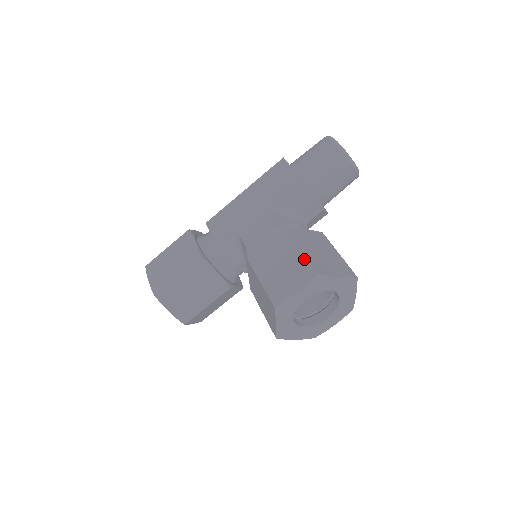
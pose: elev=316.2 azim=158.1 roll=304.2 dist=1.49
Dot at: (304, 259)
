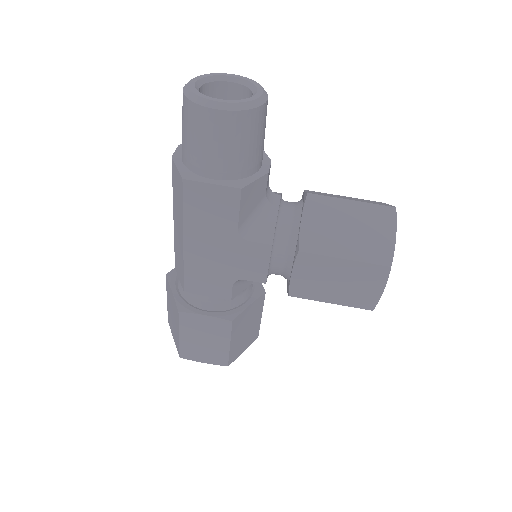
Dot at: (360, 265)
